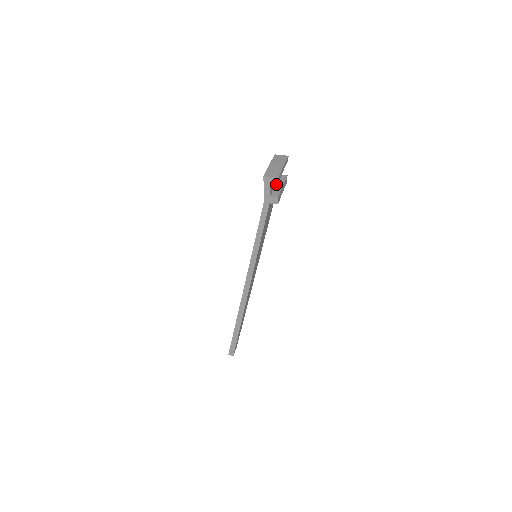
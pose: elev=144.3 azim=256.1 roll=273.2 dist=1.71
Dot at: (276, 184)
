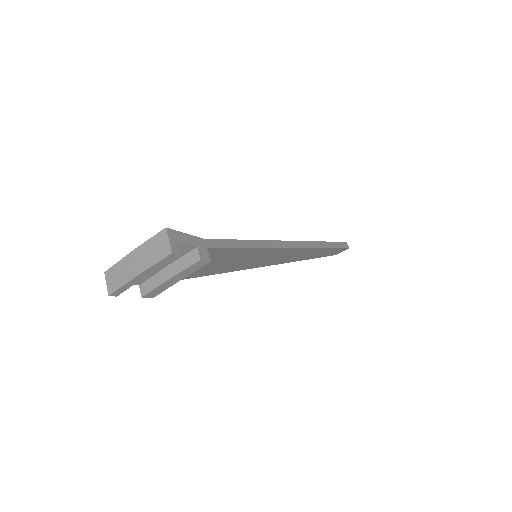
Dot at: (165, 268)
